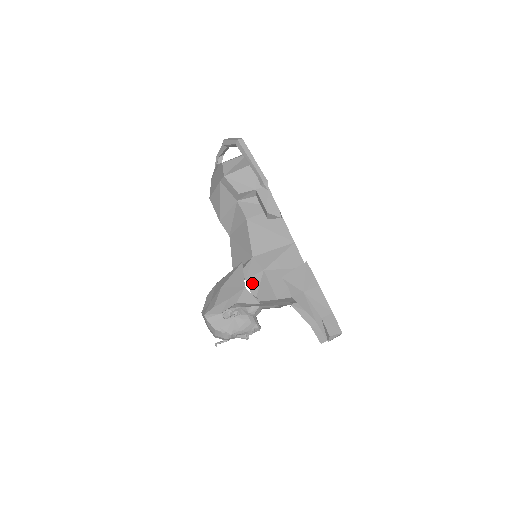
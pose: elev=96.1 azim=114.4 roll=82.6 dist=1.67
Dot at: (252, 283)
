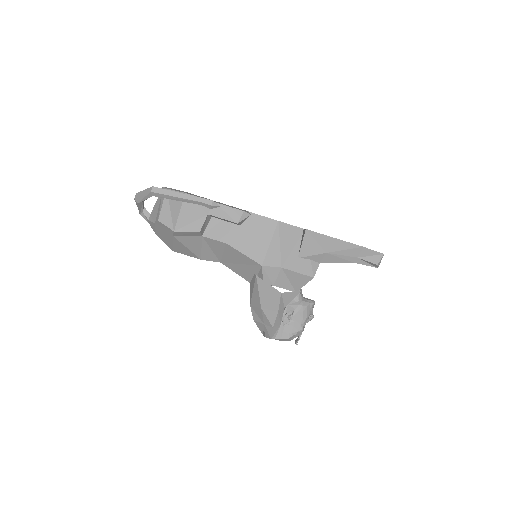
Dot at: (281, 283)
